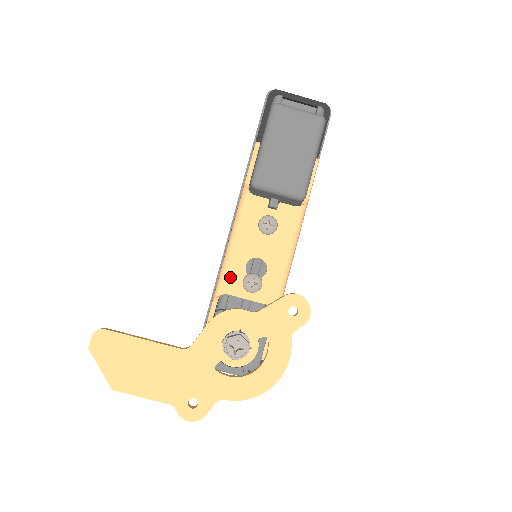
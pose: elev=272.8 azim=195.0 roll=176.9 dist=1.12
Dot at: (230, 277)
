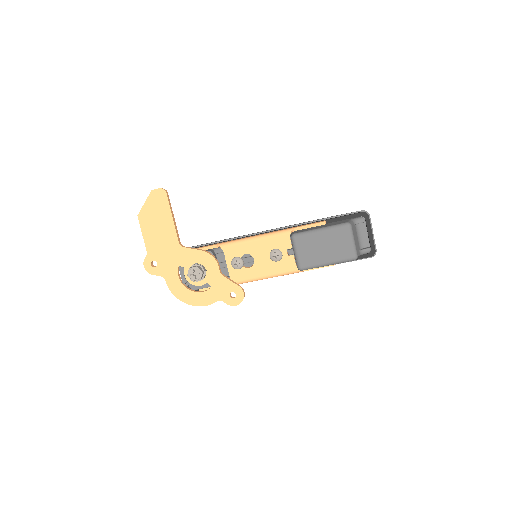
Dot at: (234, 248)
